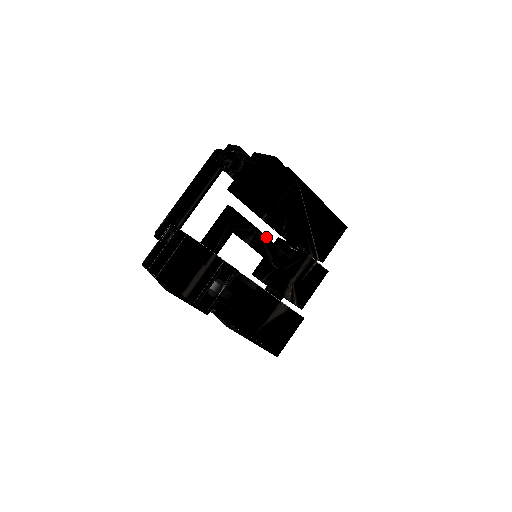
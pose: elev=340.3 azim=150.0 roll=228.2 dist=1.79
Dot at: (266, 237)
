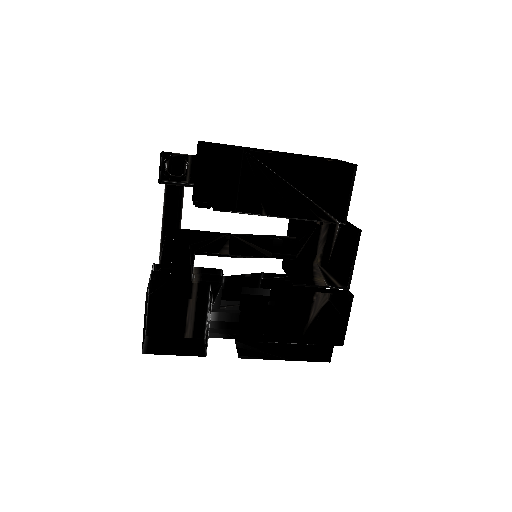
Dot at: (247, 235)
